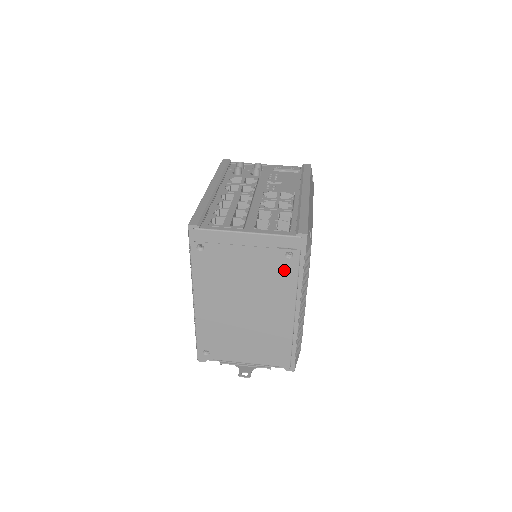
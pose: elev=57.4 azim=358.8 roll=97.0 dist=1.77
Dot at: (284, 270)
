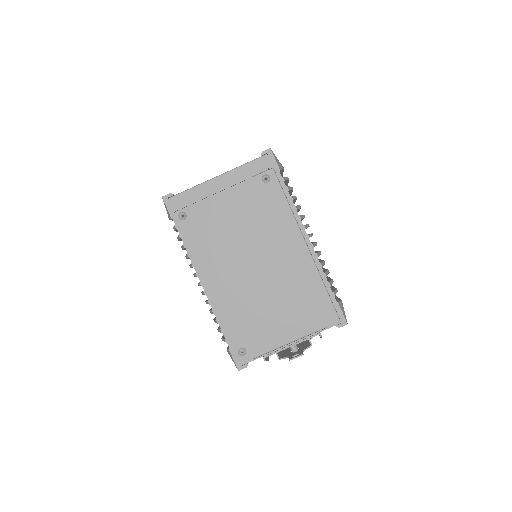
Dot at: (270, 198)
